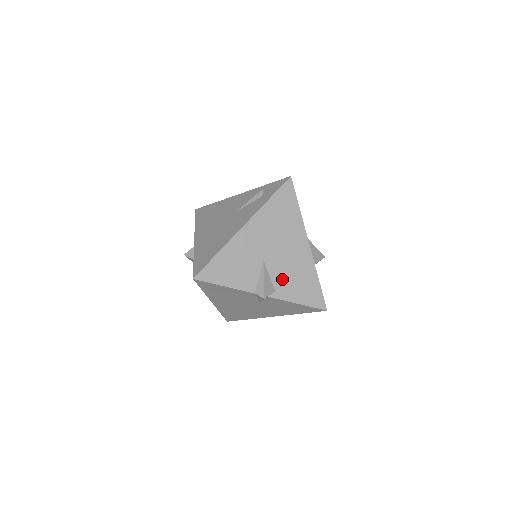
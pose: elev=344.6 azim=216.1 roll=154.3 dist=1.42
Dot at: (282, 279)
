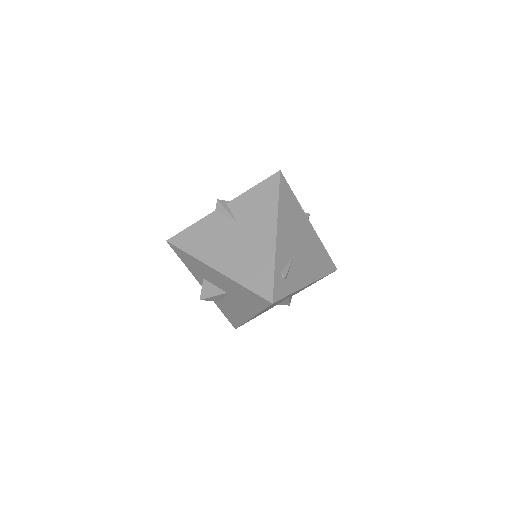
Dot at: occluded
